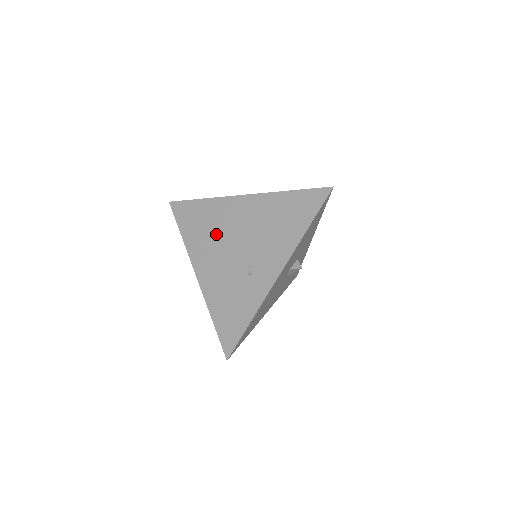
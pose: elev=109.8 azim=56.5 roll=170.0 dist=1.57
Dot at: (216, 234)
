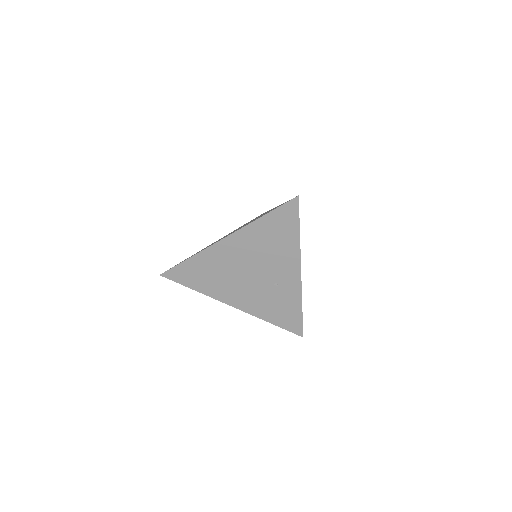
Dot at: (226, 275)
